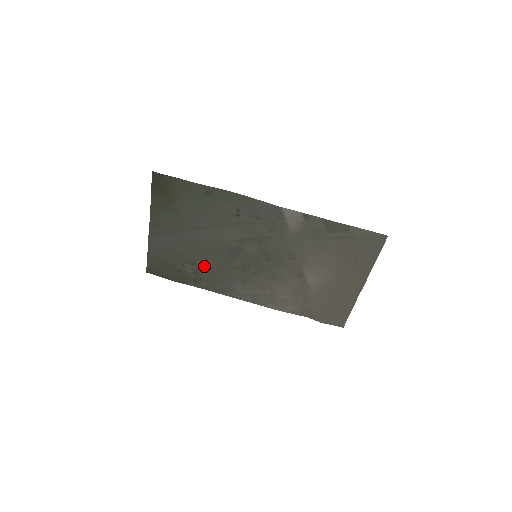
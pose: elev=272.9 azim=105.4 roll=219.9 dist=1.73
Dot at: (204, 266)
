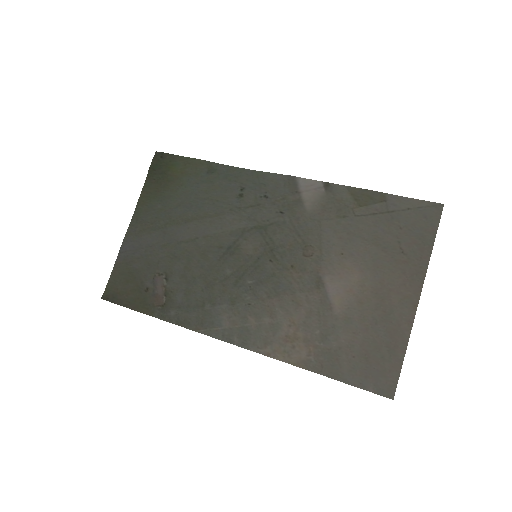
Dot at: (182, 281)
